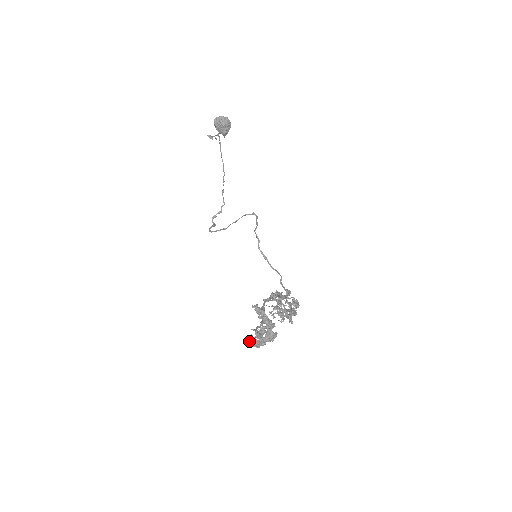
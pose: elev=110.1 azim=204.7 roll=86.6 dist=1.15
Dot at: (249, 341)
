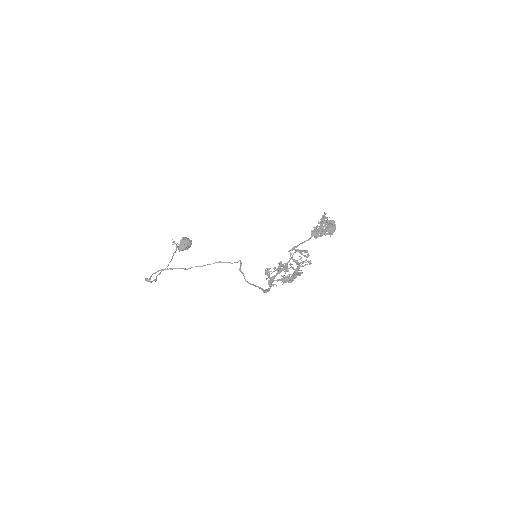
Dot at: (321, 223)
